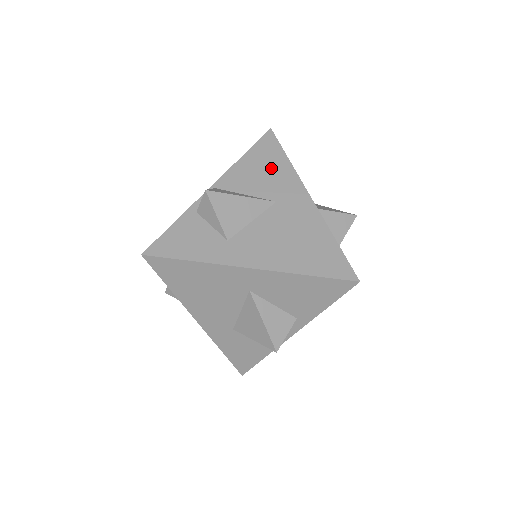
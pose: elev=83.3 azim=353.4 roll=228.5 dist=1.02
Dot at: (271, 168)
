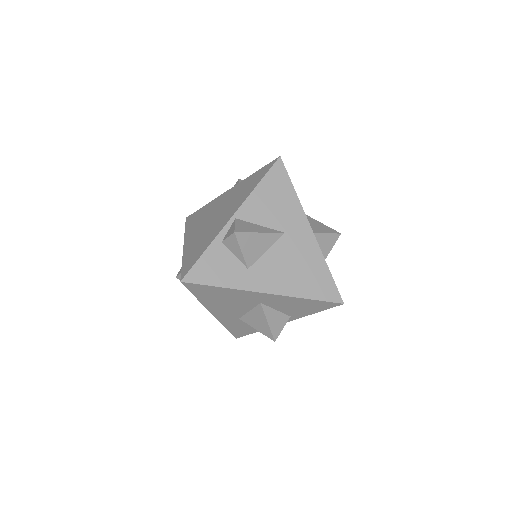
Dot at: (281, 199)
